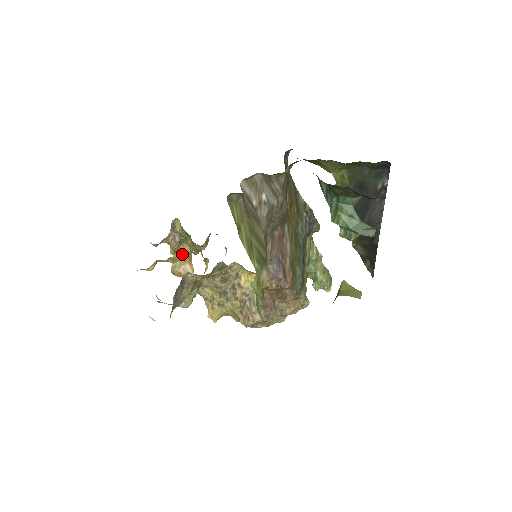
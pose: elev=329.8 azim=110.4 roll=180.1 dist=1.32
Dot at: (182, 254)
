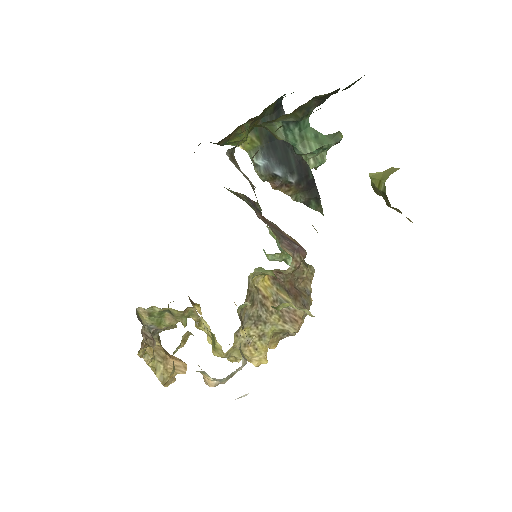
Dot at: (157, 354)
